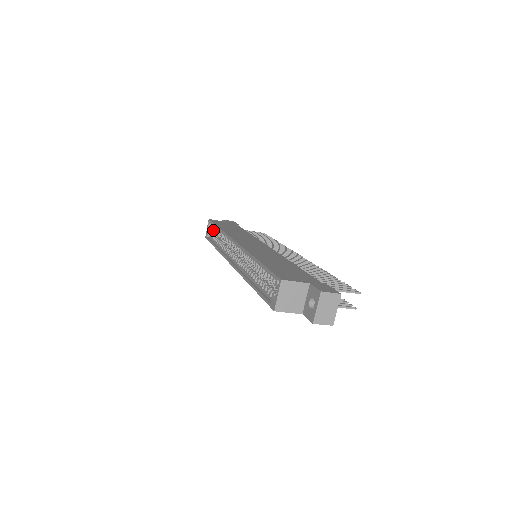
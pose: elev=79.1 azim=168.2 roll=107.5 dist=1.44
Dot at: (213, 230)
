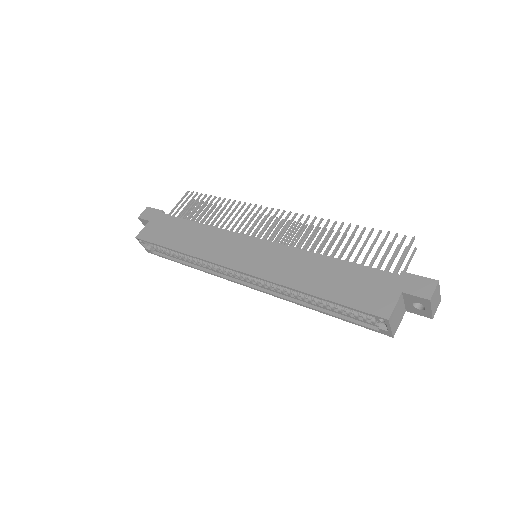
Dot at: occluded
